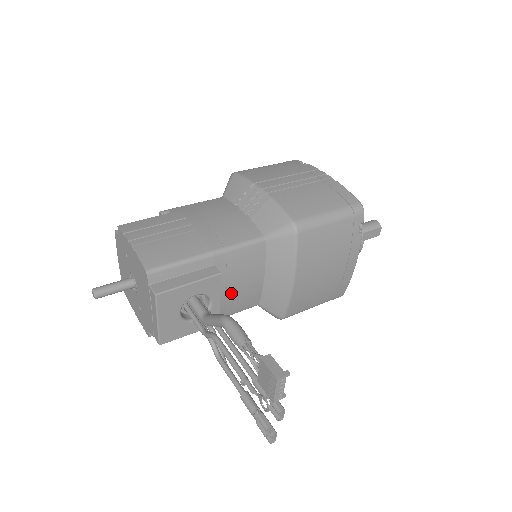
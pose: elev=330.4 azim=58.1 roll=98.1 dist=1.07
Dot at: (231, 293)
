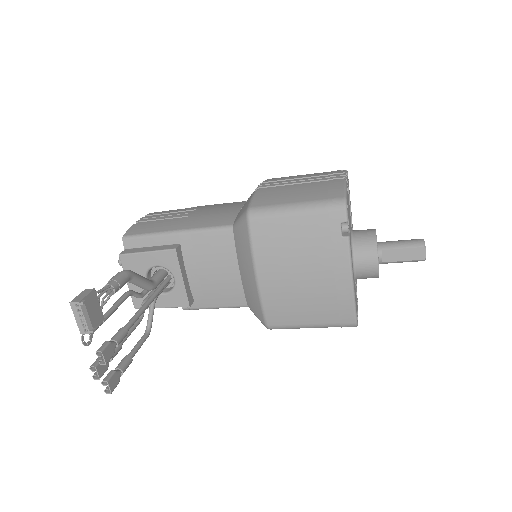
Dot at: (205, 279)
